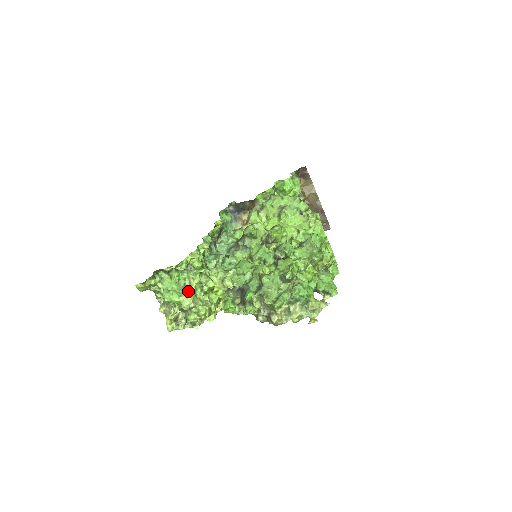
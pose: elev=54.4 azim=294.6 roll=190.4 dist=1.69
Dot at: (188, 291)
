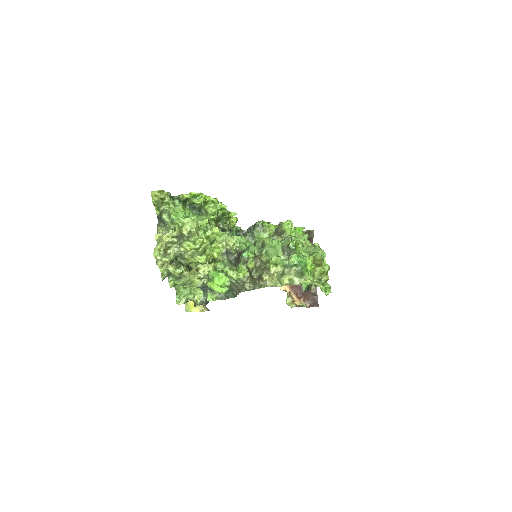
Dot at: occluded
